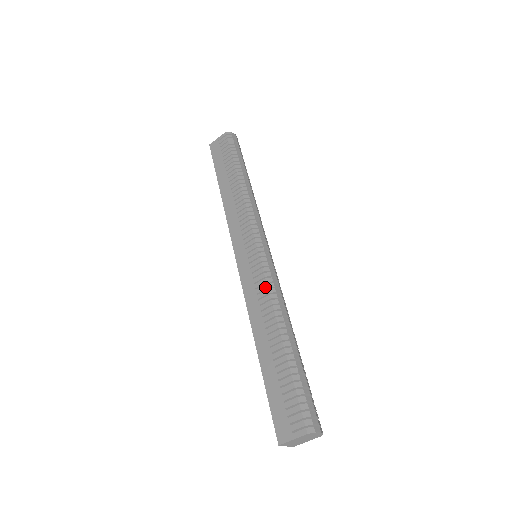
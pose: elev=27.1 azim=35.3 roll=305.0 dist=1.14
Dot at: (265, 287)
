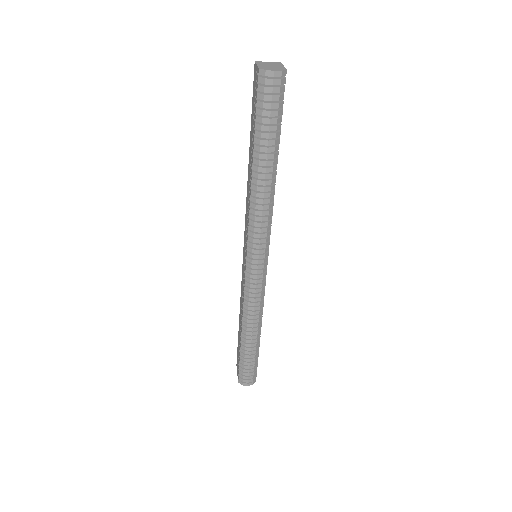
Dot at: (243, 296)
